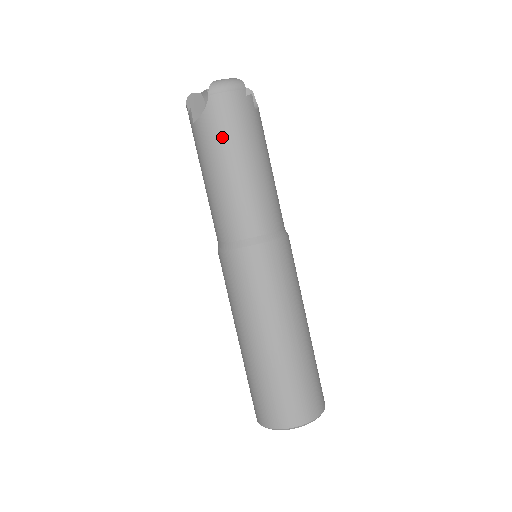
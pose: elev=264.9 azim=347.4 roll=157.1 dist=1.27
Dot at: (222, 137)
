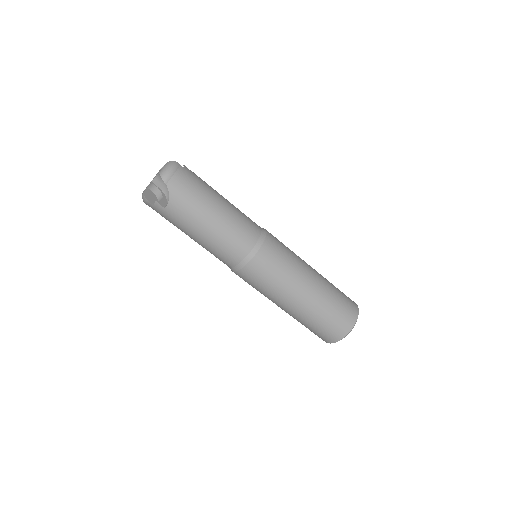
Dot at: (194, 202)
